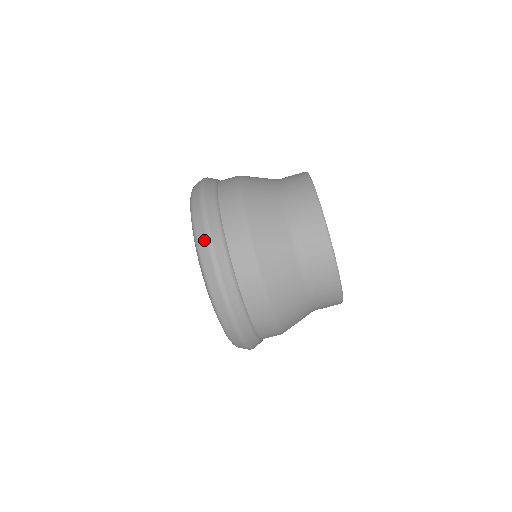
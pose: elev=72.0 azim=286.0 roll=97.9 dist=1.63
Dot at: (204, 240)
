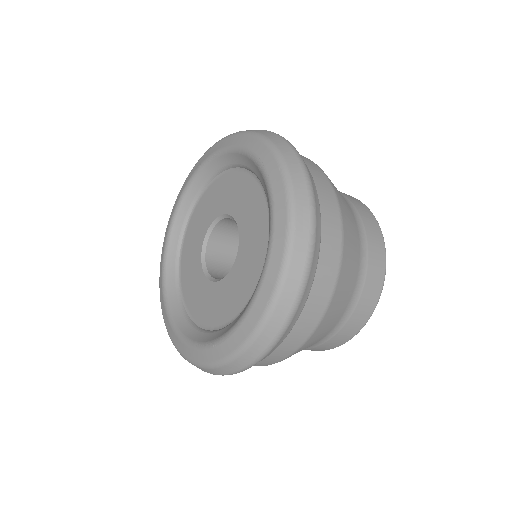
Dot at: occluded
